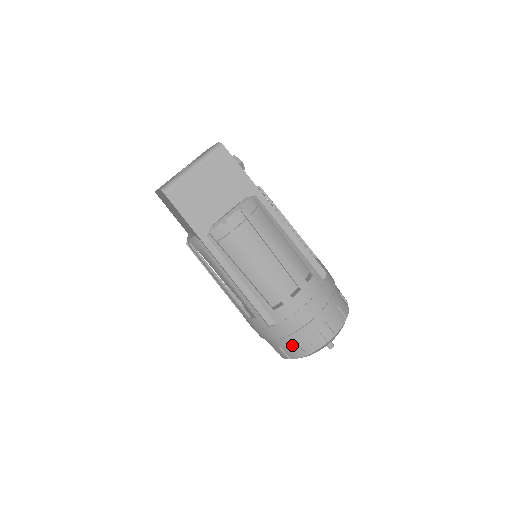
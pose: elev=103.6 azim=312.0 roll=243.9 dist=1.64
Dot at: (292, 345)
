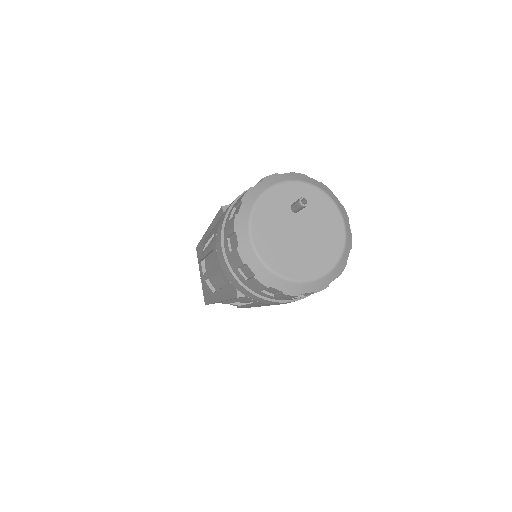
Dot at: occluded
